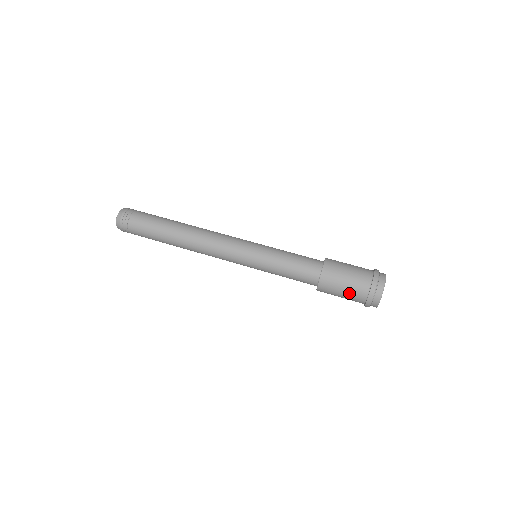
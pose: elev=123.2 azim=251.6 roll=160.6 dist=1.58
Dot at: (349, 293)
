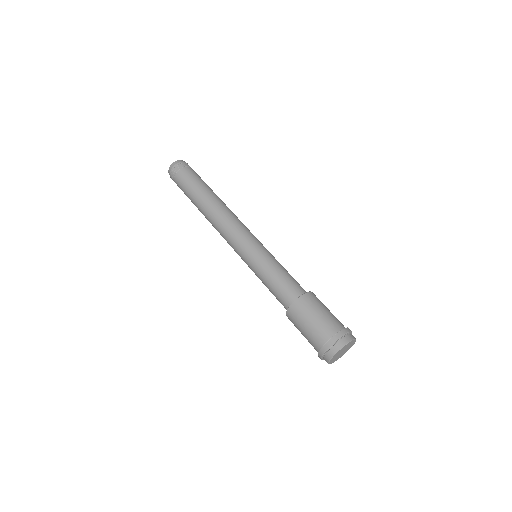
Dot at: (312, 330)
